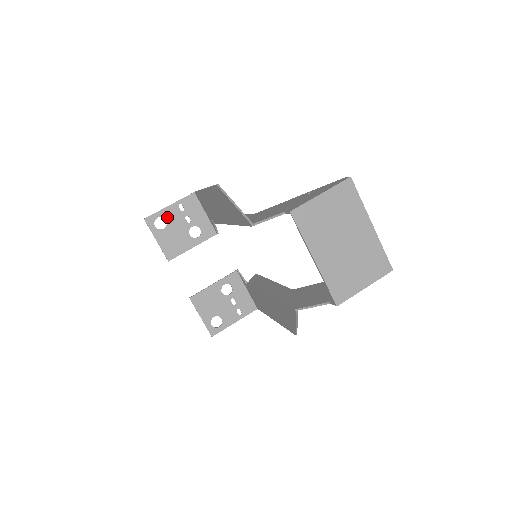
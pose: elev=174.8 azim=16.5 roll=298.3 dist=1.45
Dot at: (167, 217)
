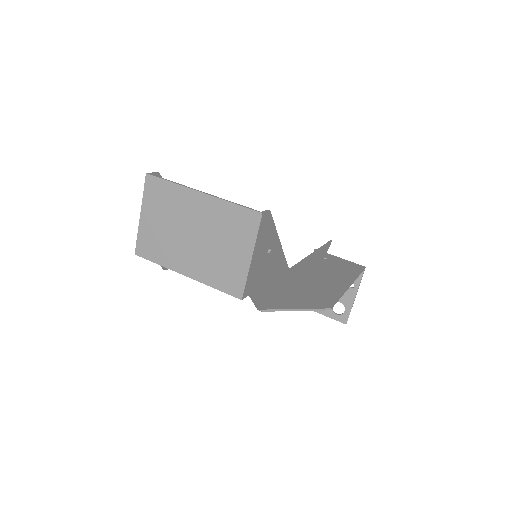
Dot at: occluded
